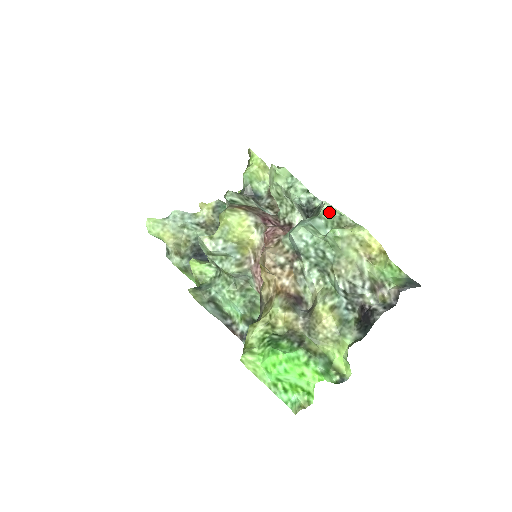
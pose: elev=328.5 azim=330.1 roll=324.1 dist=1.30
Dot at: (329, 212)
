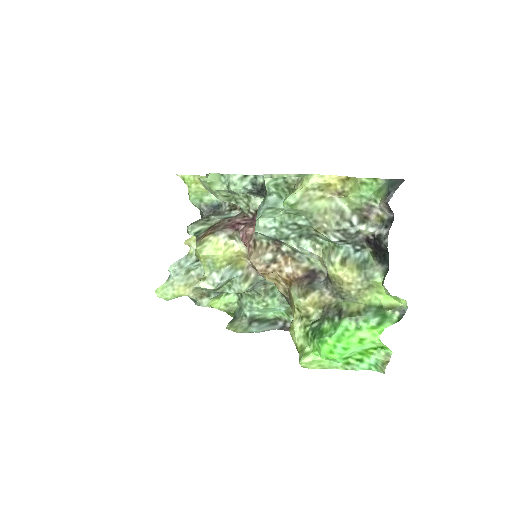
Dot at: (273, 184)
